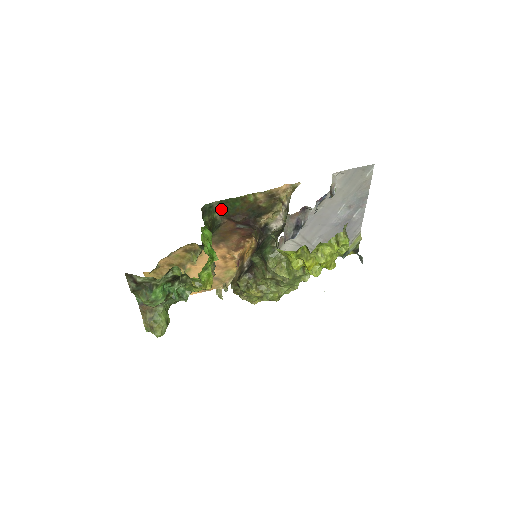
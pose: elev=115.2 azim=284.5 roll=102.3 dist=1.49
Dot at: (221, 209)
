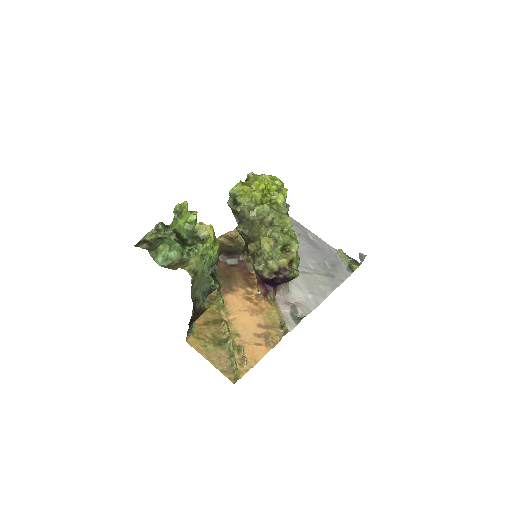
Dot at: occluded
